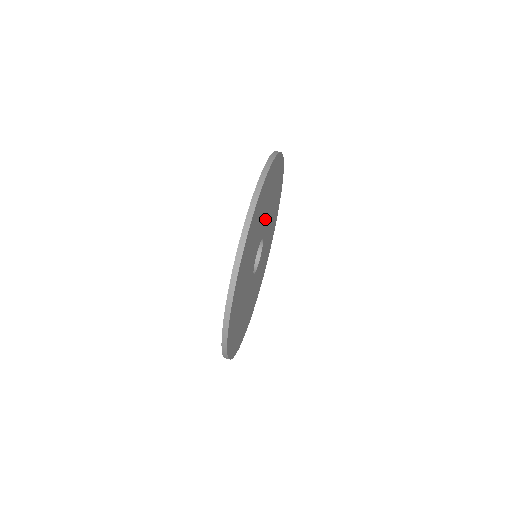
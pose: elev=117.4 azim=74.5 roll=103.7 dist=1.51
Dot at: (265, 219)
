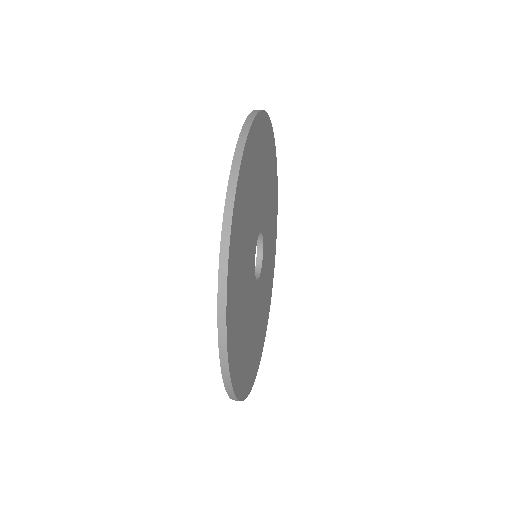
Dot at: (265, 209)
